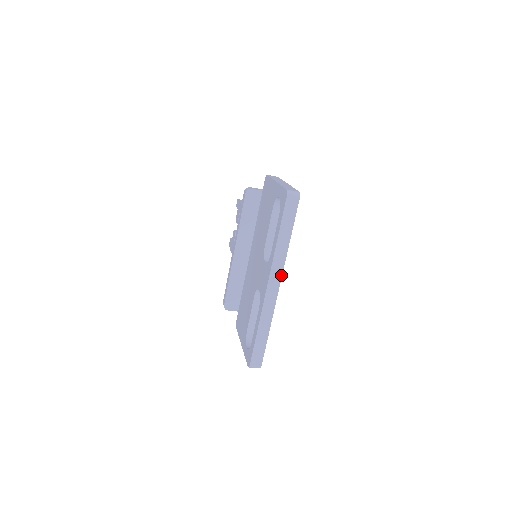
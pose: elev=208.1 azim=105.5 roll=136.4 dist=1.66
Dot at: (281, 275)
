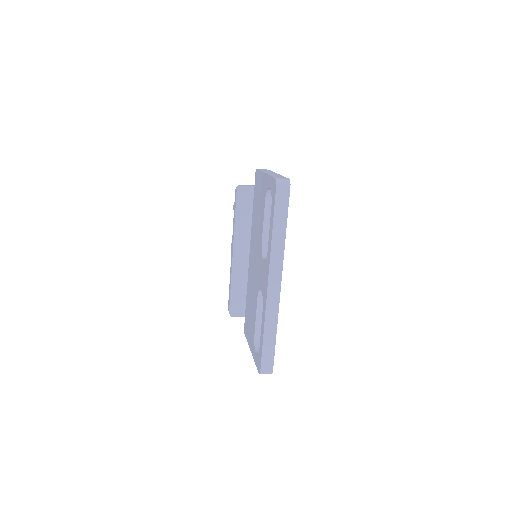
Dot at: (281, 271)
